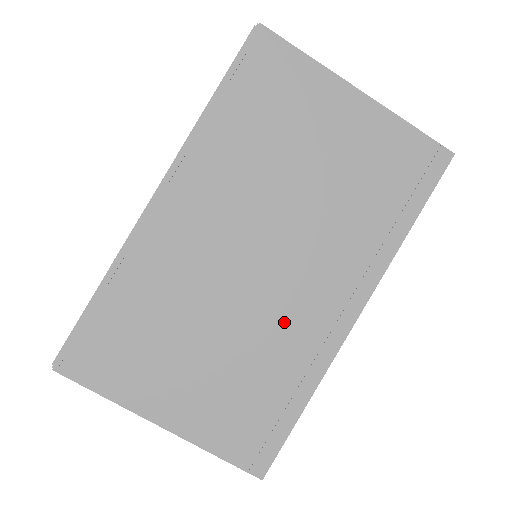
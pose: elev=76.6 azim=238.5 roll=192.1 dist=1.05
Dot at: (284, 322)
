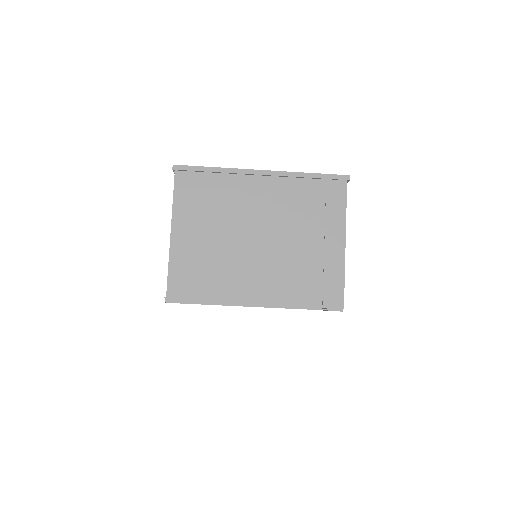
Dot at: occluded
